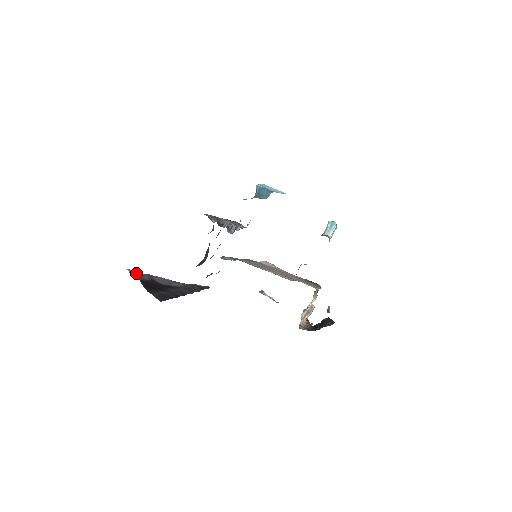
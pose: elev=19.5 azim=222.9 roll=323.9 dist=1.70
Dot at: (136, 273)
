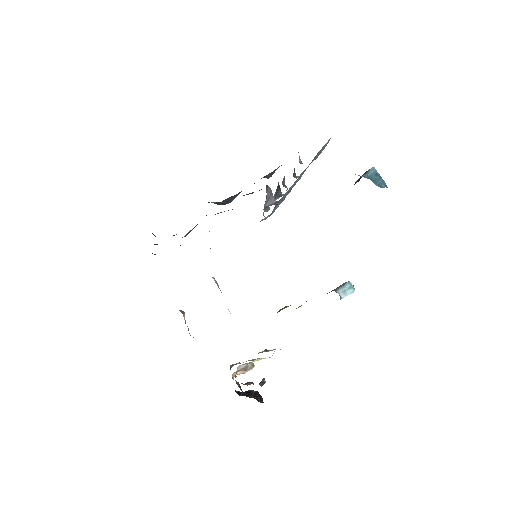
Dot at: occluded
